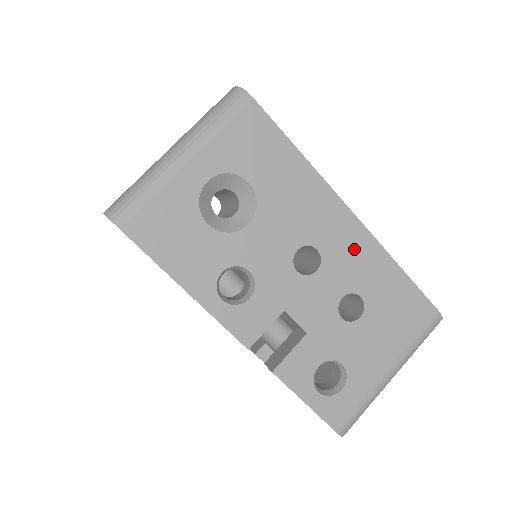
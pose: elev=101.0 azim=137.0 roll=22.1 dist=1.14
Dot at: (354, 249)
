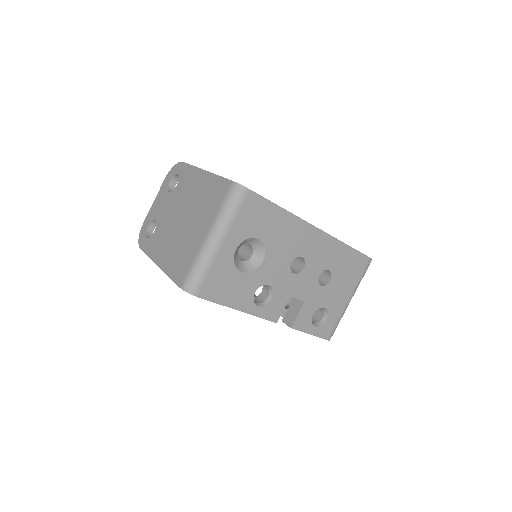
Dot at: (321, 247)
